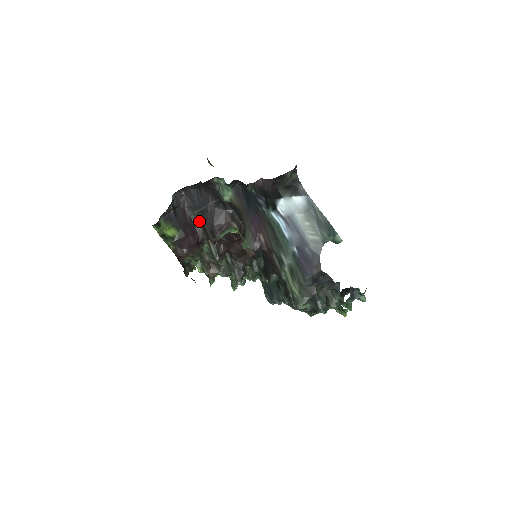
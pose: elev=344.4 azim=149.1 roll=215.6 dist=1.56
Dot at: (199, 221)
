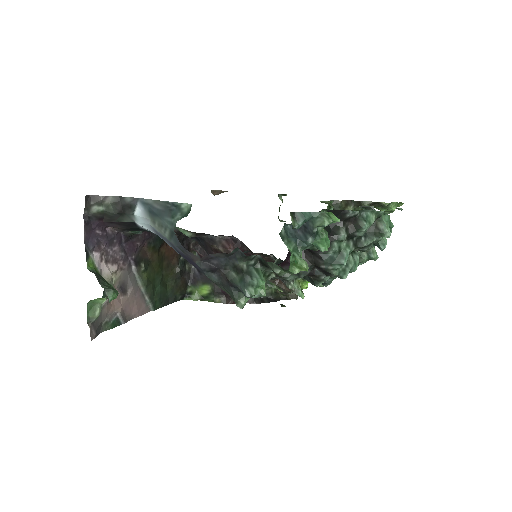
Dot at: occluded
